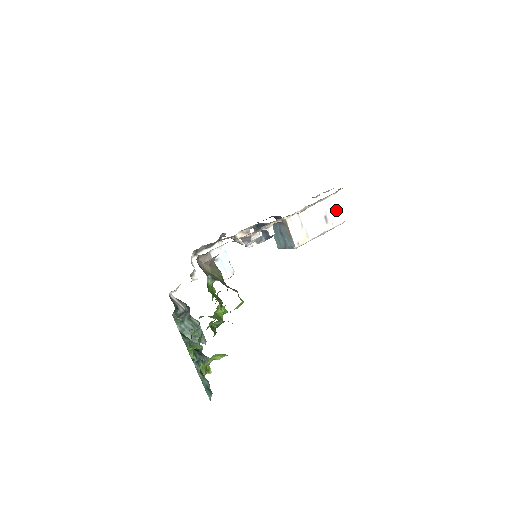
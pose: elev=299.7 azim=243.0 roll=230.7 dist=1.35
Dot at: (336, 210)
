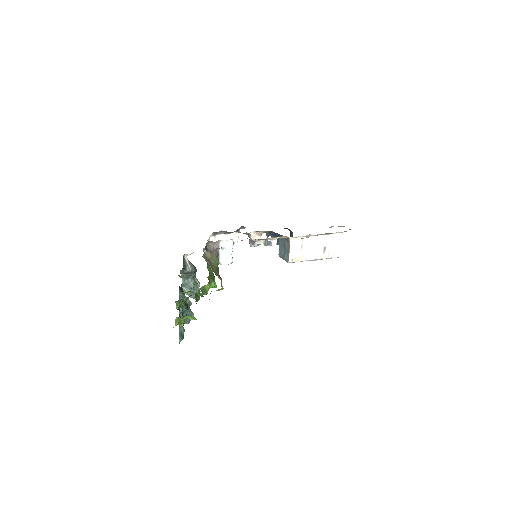
Dot at: (337, 246)
